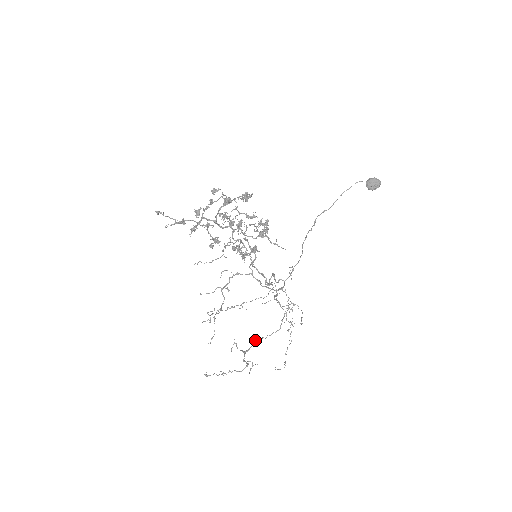
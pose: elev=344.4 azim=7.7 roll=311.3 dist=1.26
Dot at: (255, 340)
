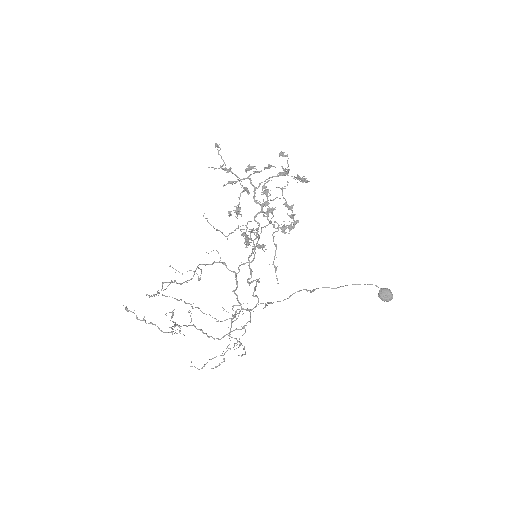
Dot at: occluded
